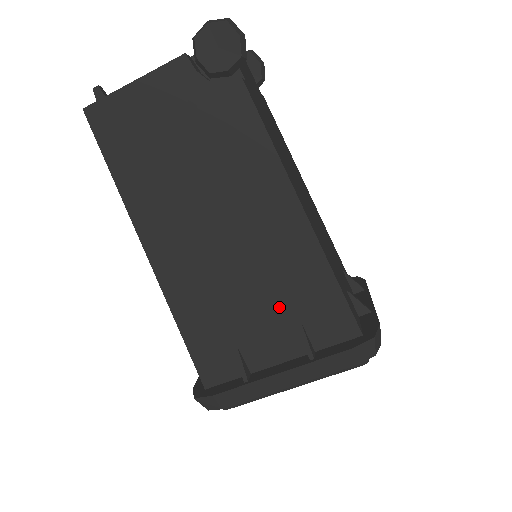
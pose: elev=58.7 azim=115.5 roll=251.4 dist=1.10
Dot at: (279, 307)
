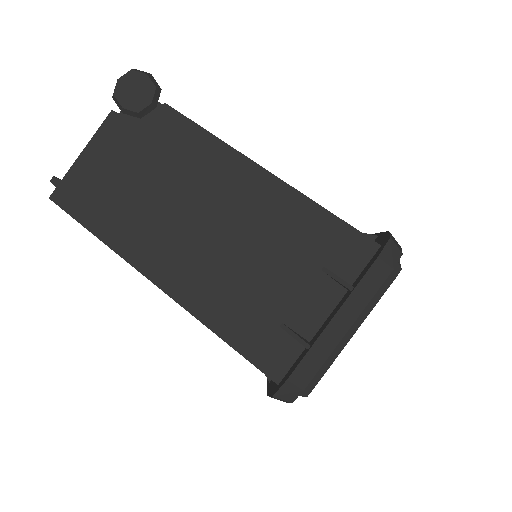
Dot at: (298, 265)
